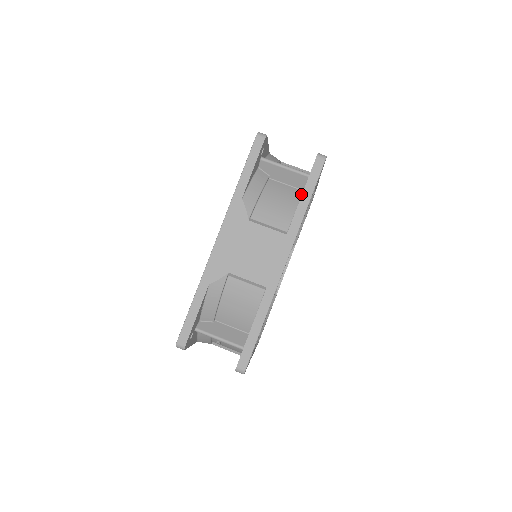
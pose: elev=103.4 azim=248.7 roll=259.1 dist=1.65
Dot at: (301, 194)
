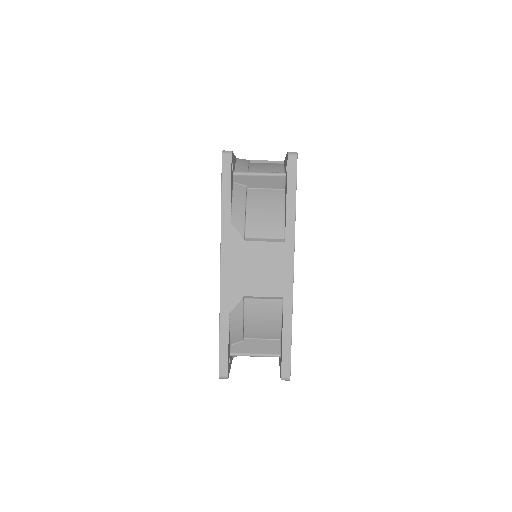
Dot at: (283, 194)
